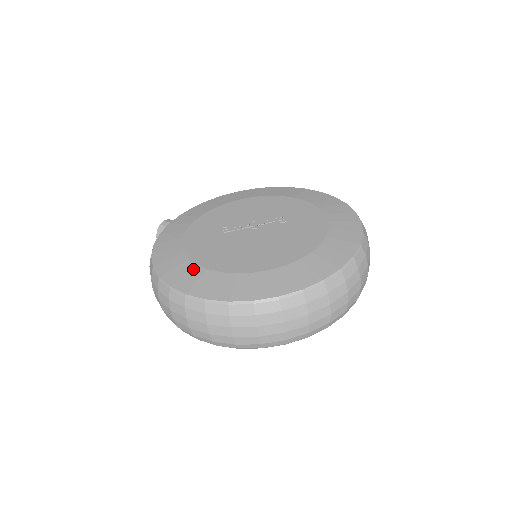
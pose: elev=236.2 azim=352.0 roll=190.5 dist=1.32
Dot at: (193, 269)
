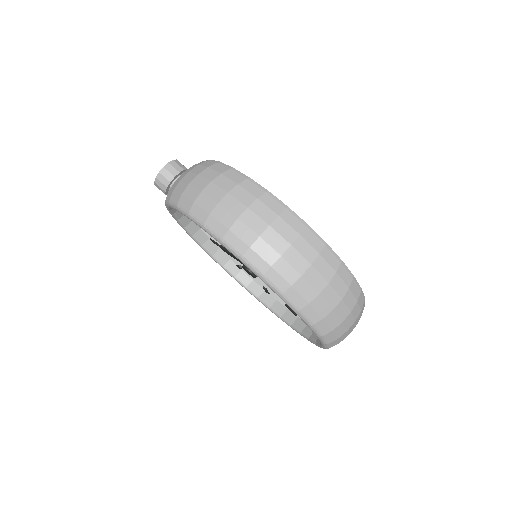
Dot at: occluded
